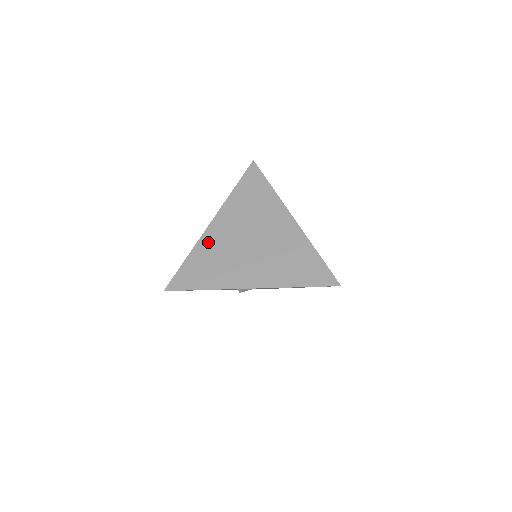
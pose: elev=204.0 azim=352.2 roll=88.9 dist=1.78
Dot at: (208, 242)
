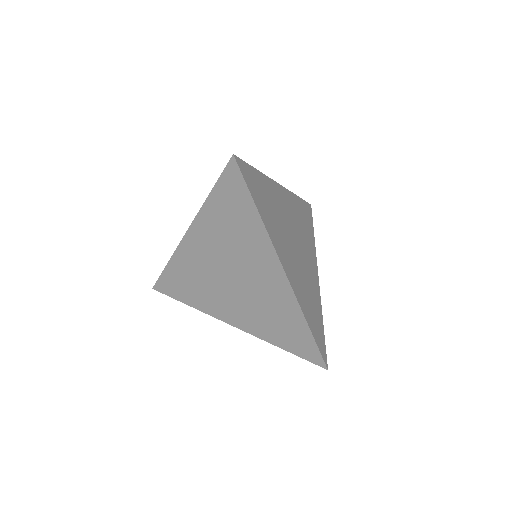
Dot at: (185, 257)
